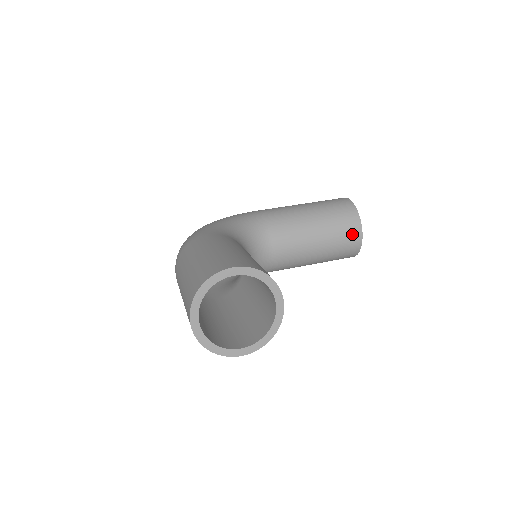
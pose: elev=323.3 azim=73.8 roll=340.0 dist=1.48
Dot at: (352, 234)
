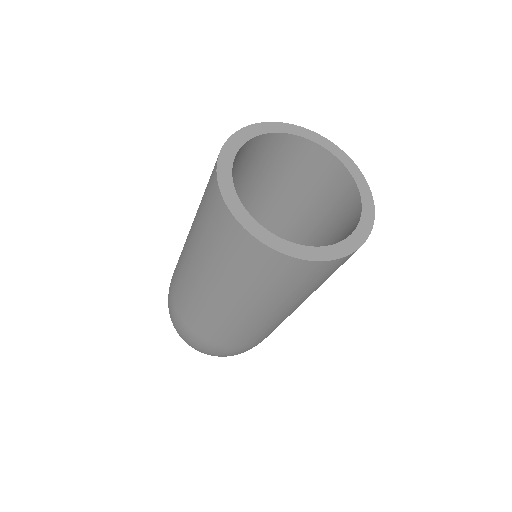
Dot at: occluded
